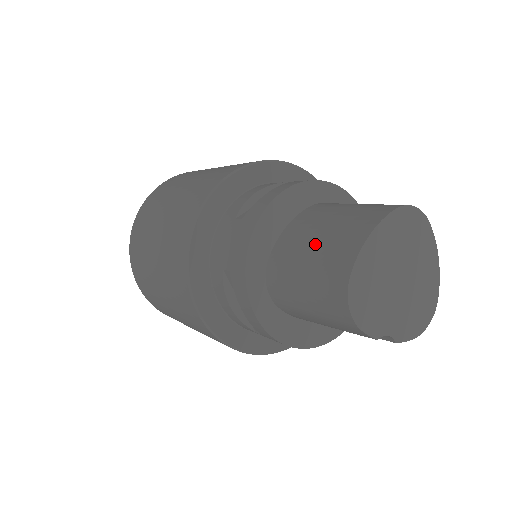
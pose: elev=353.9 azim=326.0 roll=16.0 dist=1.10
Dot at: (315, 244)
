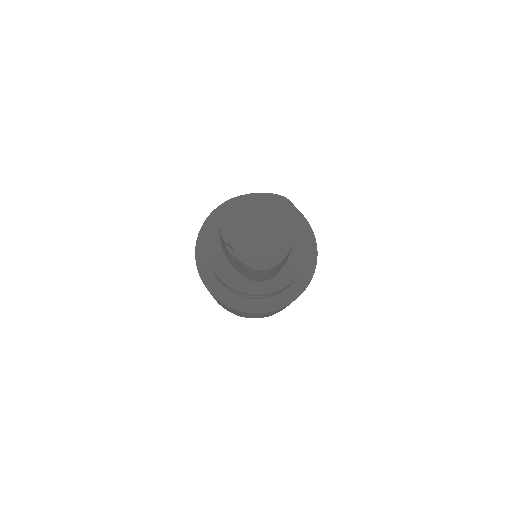
Dot at: occluded
